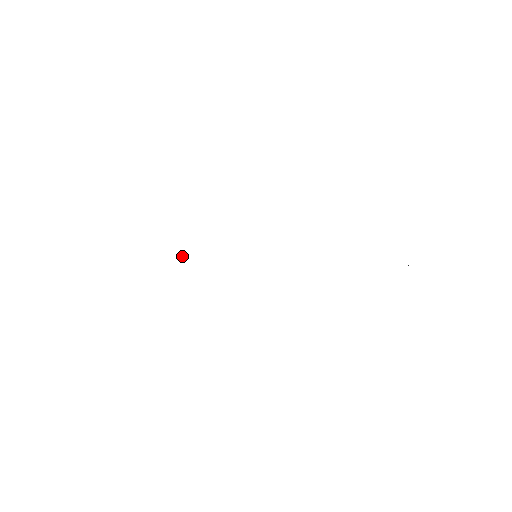
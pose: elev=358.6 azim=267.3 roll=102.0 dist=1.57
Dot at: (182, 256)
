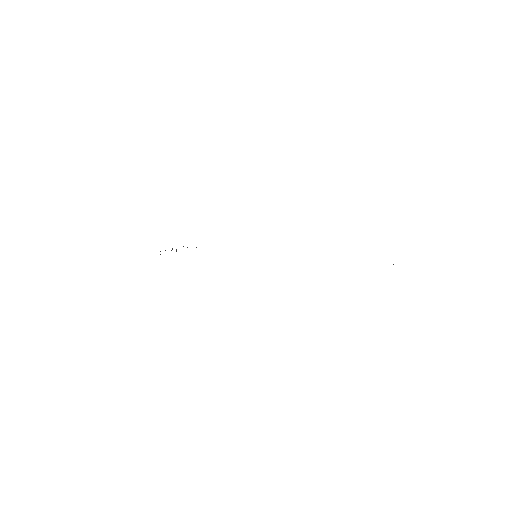
Dot at: occluded
